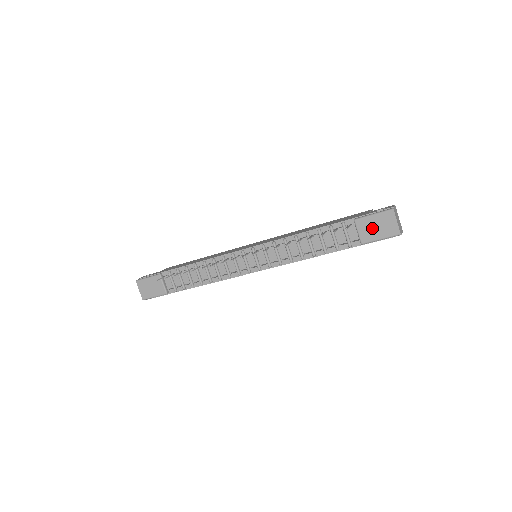
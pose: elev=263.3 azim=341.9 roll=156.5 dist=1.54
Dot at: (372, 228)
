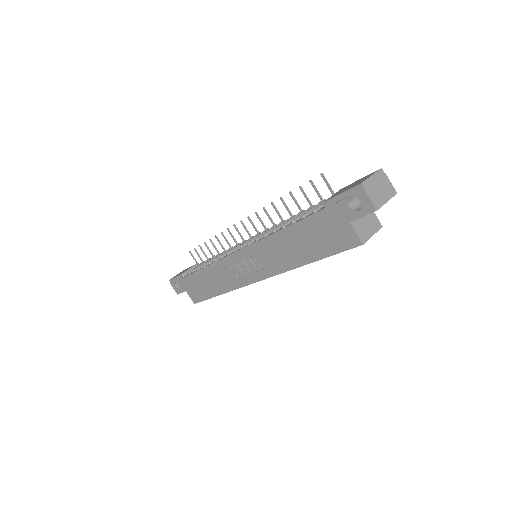
Dot at: (346, 188)
